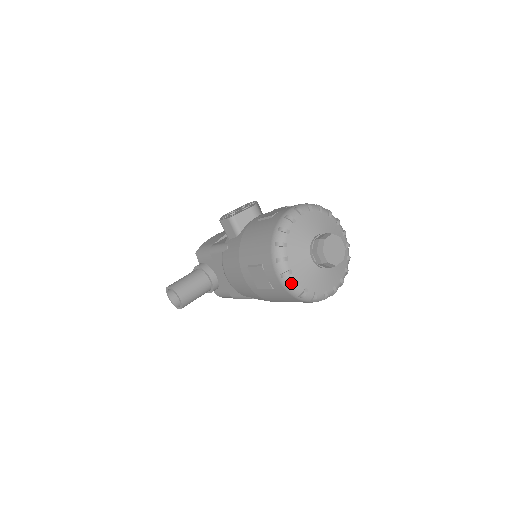
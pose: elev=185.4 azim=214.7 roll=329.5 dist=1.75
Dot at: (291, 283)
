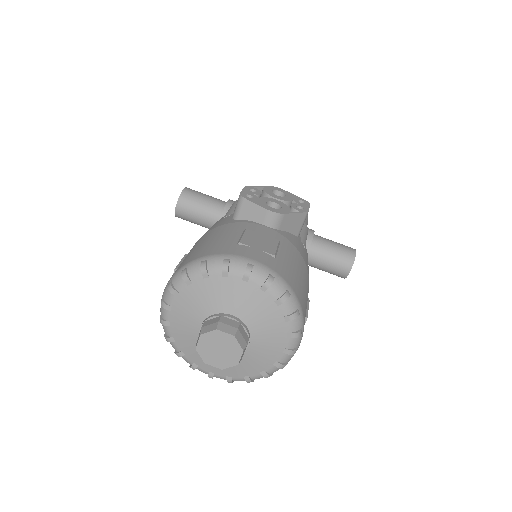
Dot at: (163, 316)
